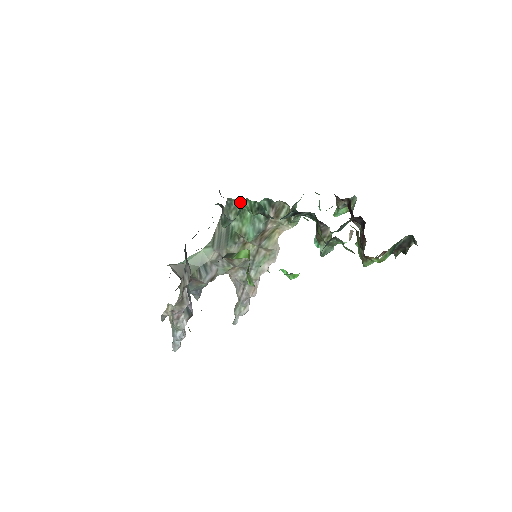
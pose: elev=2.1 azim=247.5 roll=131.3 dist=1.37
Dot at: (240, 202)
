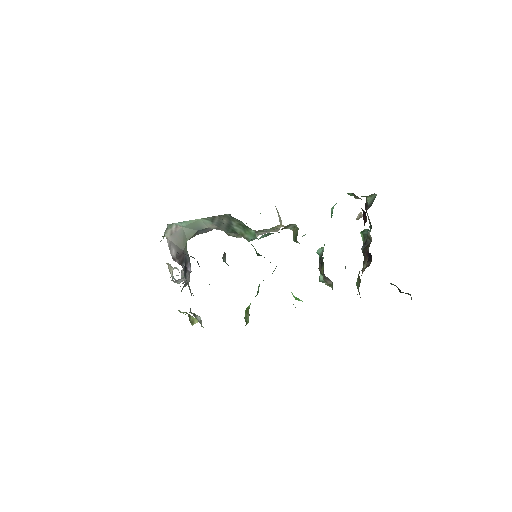
Dot at: occluded
